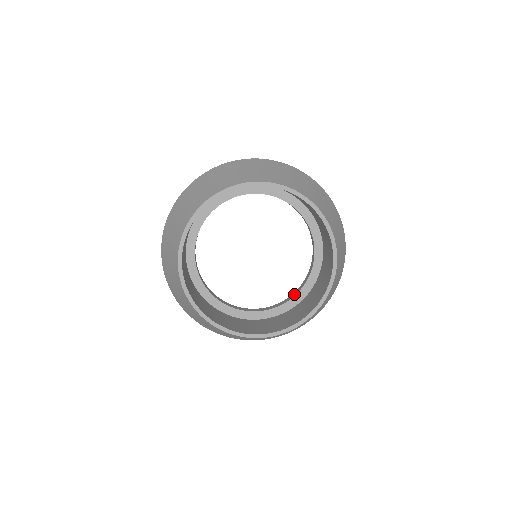
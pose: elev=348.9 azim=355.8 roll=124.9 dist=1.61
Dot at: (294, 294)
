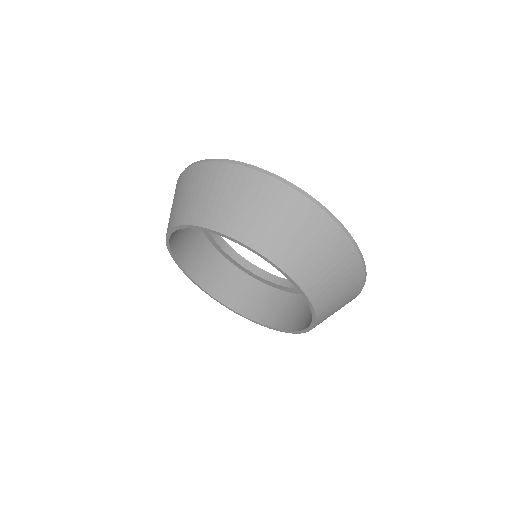
Dot at: (251, 268)
